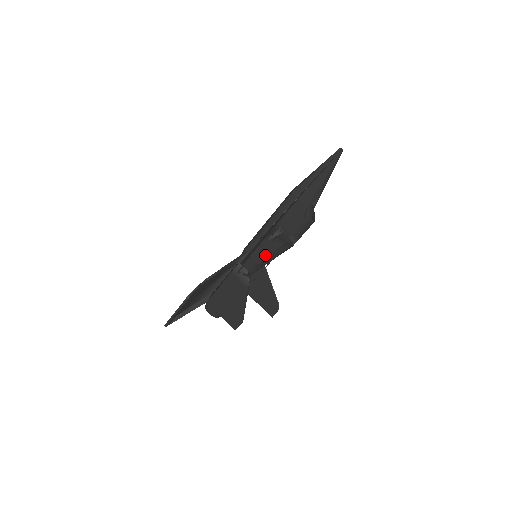
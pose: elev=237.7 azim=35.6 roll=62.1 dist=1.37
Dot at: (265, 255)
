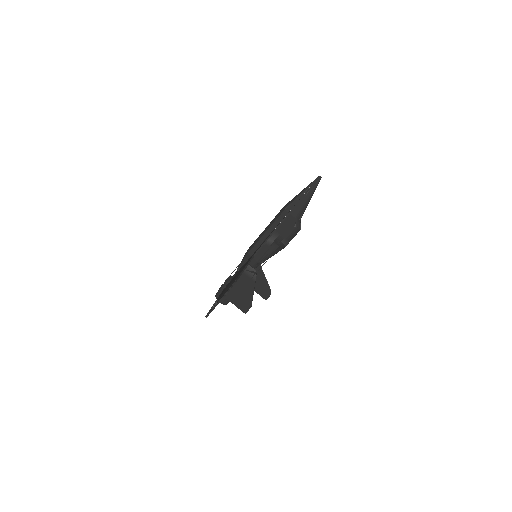
Dot at: (265, 255)
